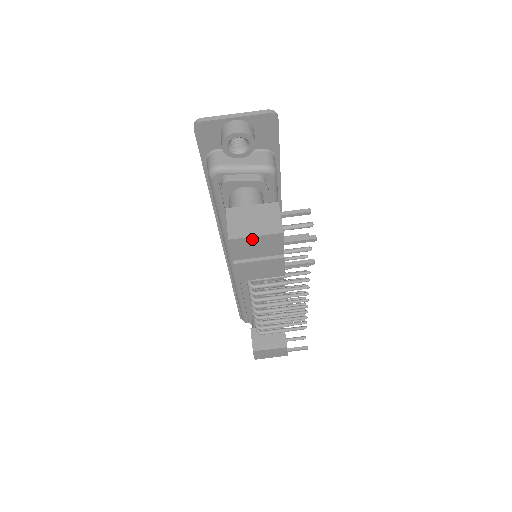
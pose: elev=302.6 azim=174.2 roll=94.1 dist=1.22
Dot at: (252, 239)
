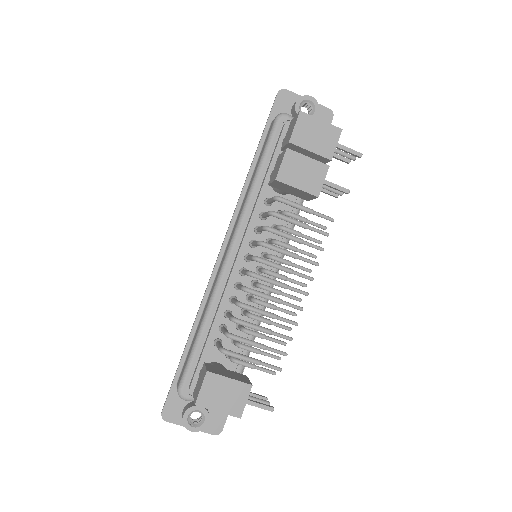
Dot at: (317, 122)
